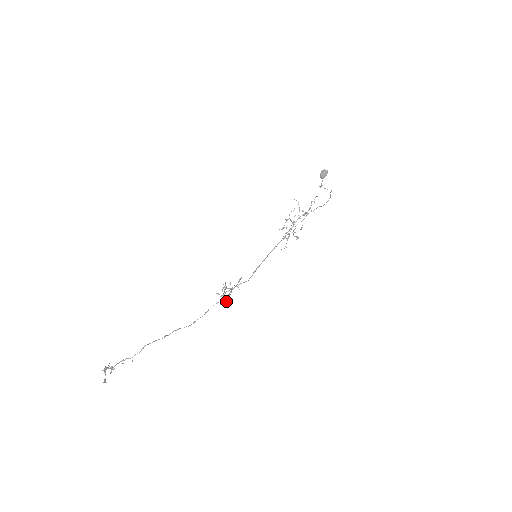
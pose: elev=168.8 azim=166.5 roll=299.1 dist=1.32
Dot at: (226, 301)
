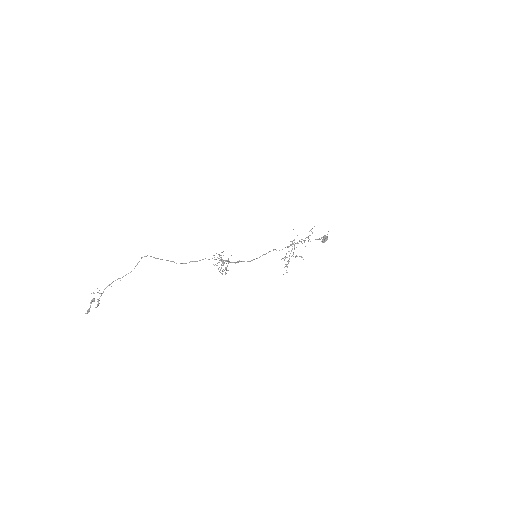
Dot at: (222, 271)
